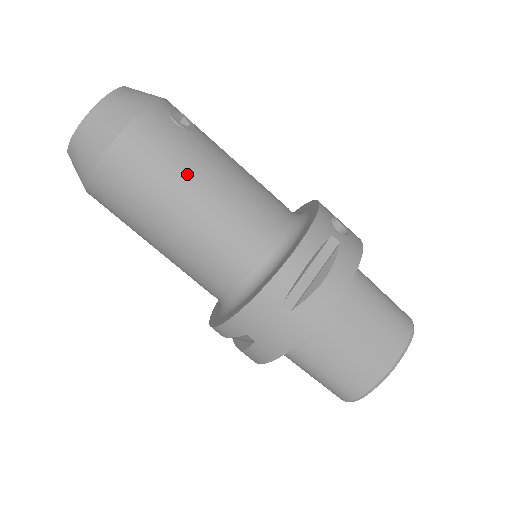
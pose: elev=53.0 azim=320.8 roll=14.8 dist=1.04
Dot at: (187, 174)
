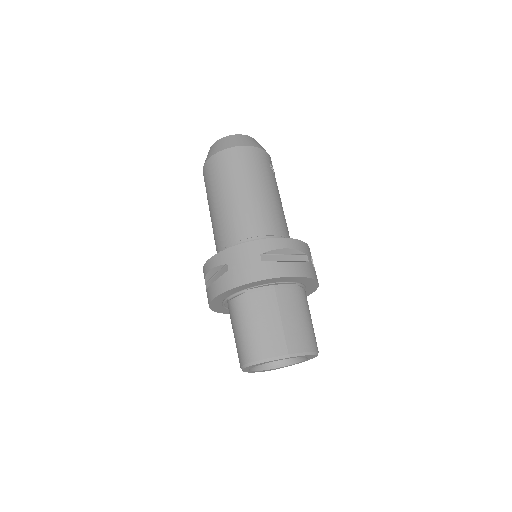
Dot at: (260, 180)
